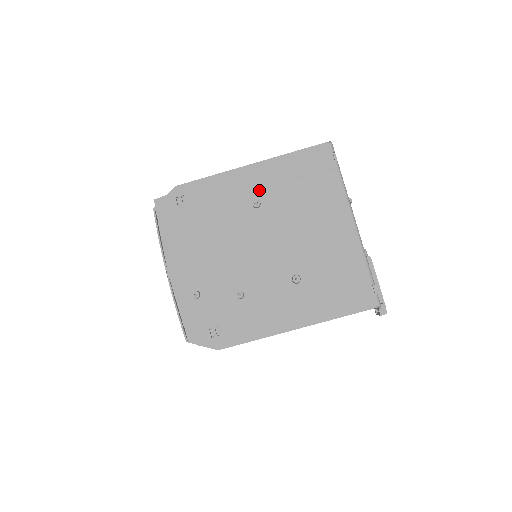
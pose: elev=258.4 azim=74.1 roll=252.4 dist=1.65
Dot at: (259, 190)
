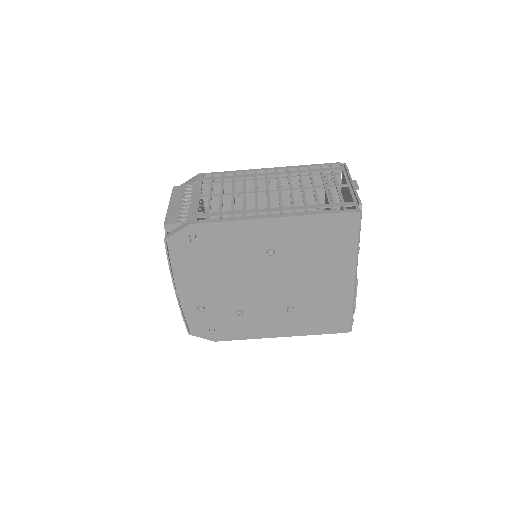
Dot at: (276, 241)
